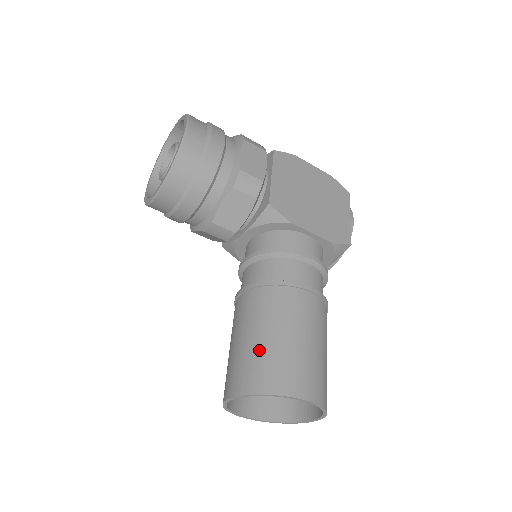
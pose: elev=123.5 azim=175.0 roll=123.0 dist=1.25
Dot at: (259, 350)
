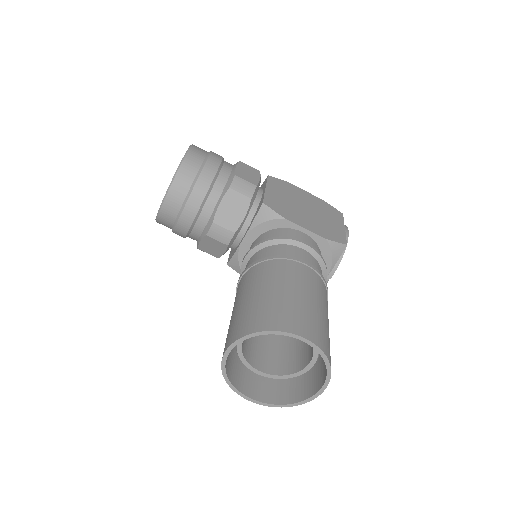
Dot at: (254, 303)
